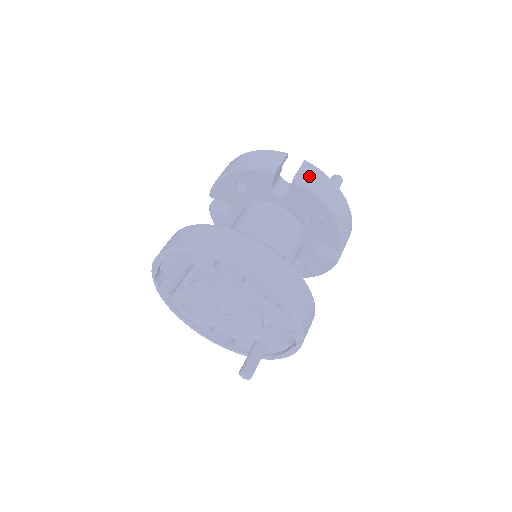
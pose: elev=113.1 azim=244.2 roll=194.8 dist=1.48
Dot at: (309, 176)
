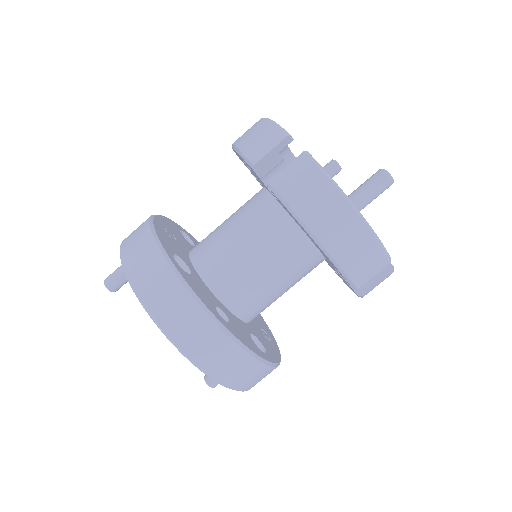
Dot at: (295, 181)
